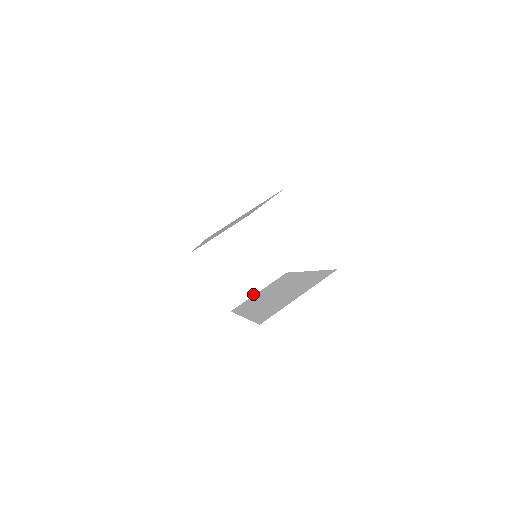
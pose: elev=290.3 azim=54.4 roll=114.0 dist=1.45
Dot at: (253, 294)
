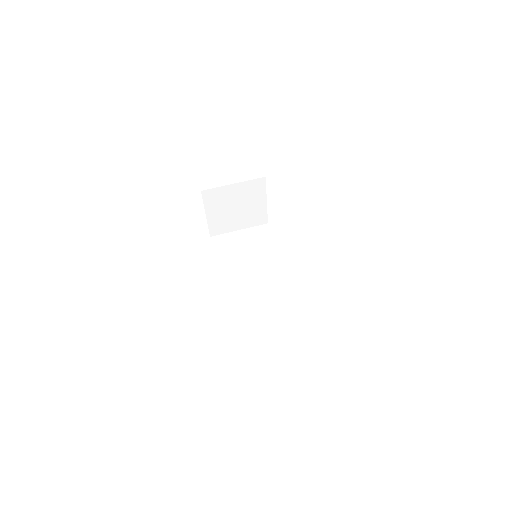
Dot at: (234, 230)
